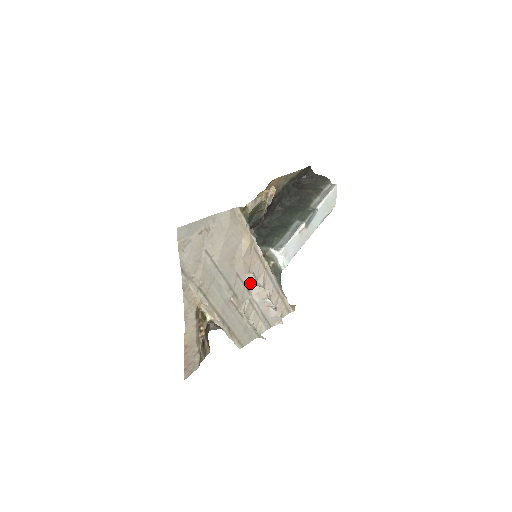
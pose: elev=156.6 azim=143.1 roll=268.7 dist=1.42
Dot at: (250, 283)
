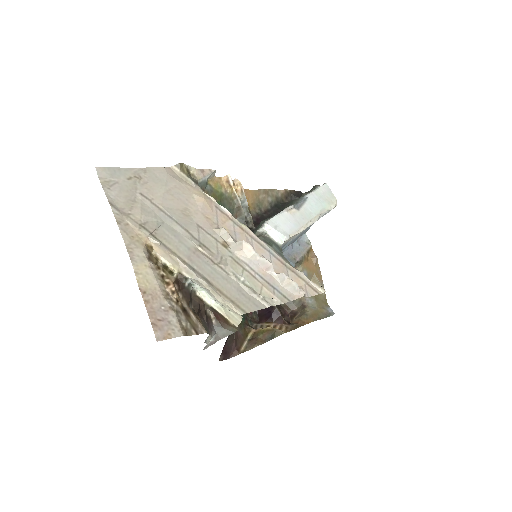
Dot at: (226, 241)
